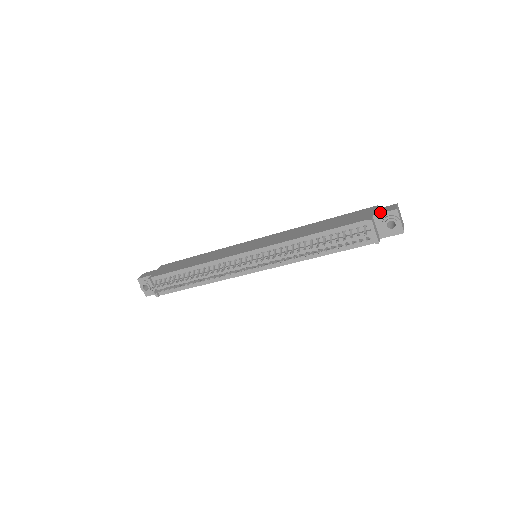
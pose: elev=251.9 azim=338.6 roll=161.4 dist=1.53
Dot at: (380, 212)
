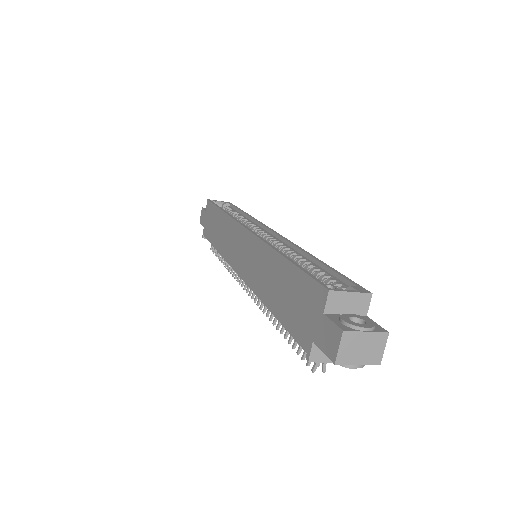
Dot at: (319, 343)
